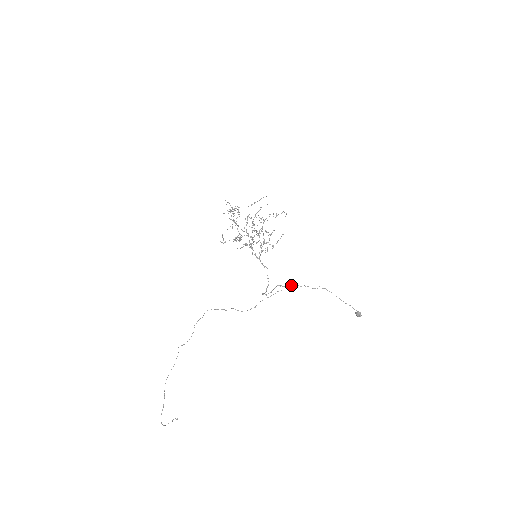
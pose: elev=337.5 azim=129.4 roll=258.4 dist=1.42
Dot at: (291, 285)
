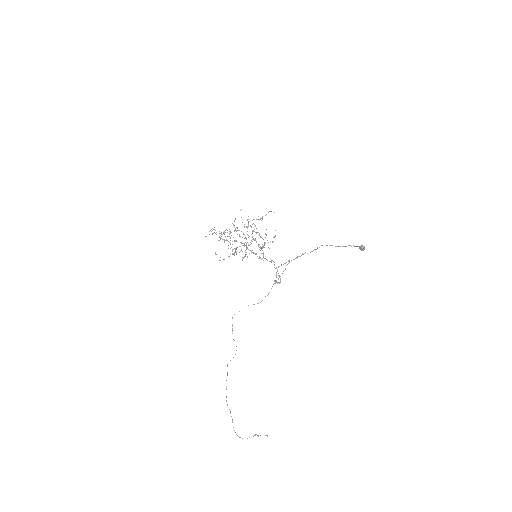
Dot at: occluded
